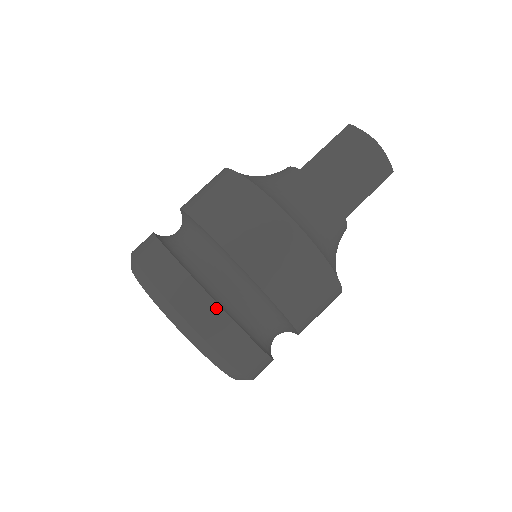
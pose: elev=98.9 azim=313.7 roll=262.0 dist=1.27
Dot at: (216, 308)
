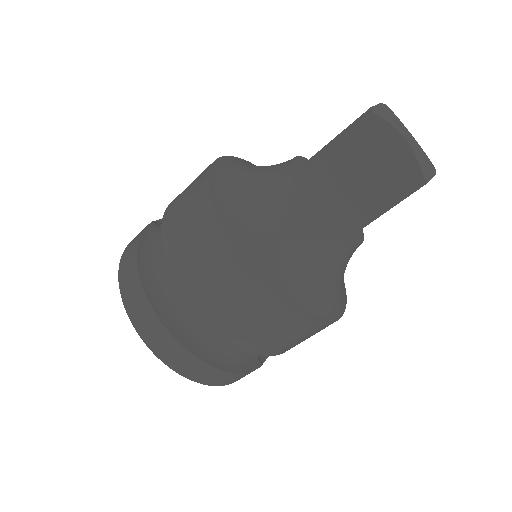
Dot at: (166, 333)
